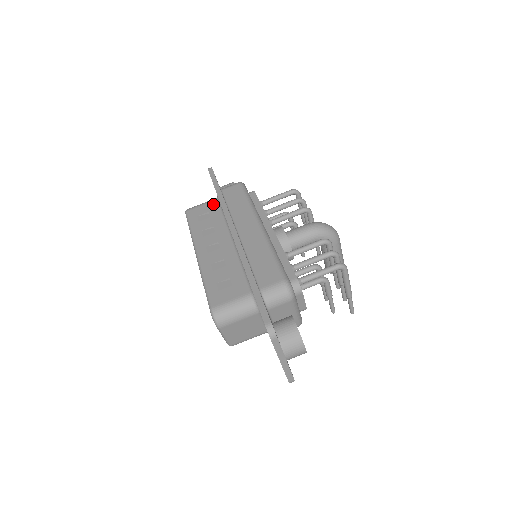
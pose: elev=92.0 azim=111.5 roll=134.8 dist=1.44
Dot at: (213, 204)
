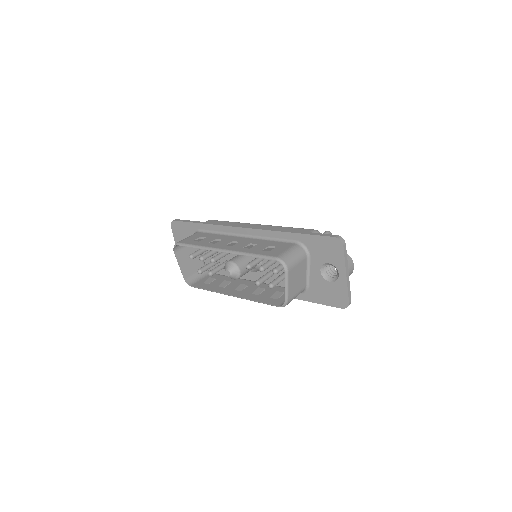
Dot at: (199, 234)
